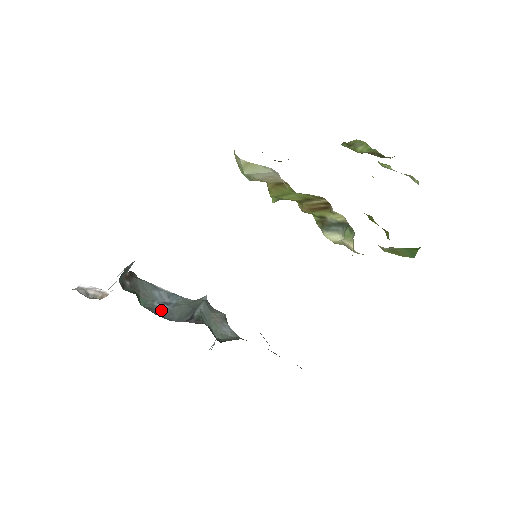
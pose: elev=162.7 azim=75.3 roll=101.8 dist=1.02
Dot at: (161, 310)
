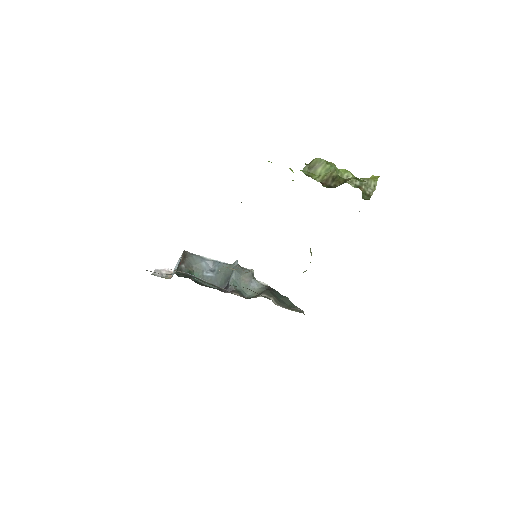
Dot at: (209, 279)
